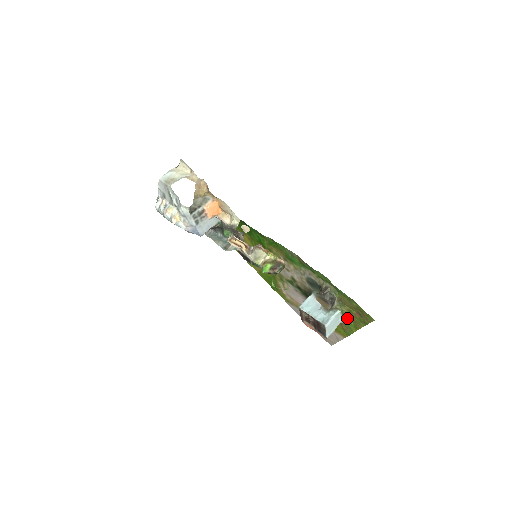
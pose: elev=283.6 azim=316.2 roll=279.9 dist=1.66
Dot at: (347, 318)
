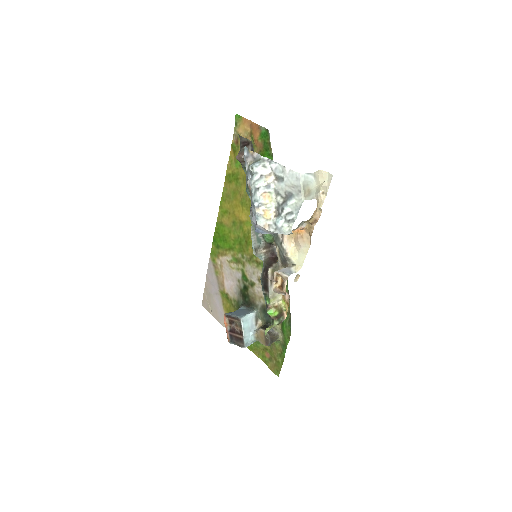
Dot at: (256, 344)
